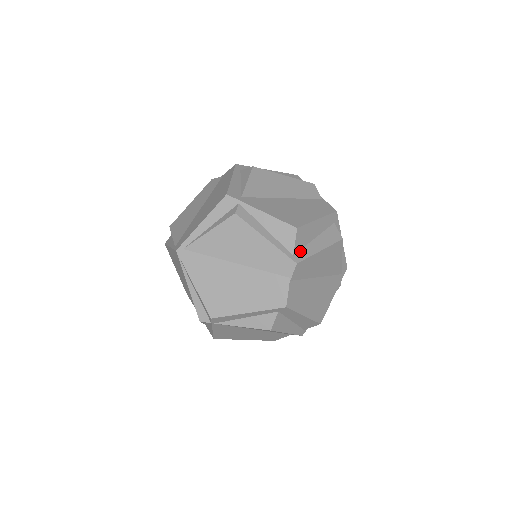
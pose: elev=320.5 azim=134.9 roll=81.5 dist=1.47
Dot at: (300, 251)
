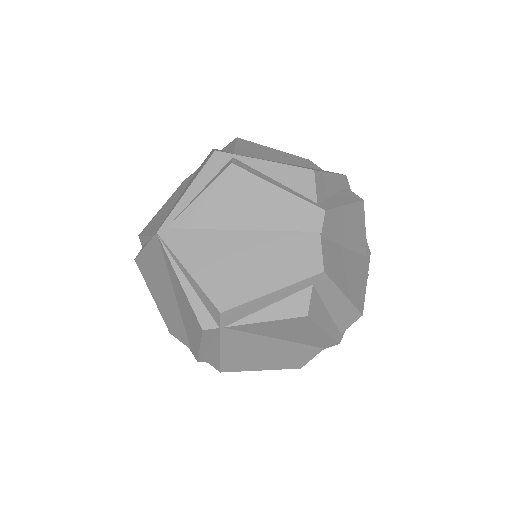
Dot at: (323, 201)
